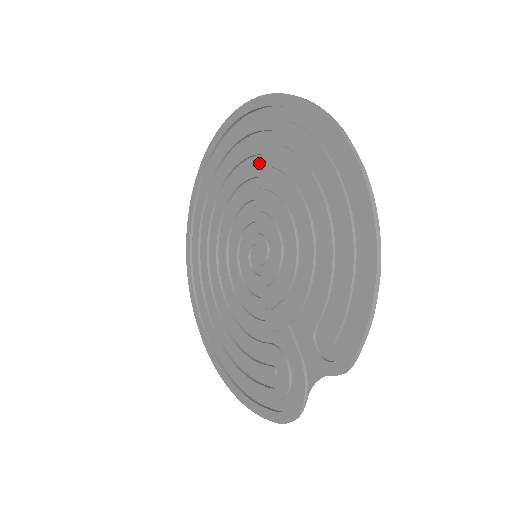
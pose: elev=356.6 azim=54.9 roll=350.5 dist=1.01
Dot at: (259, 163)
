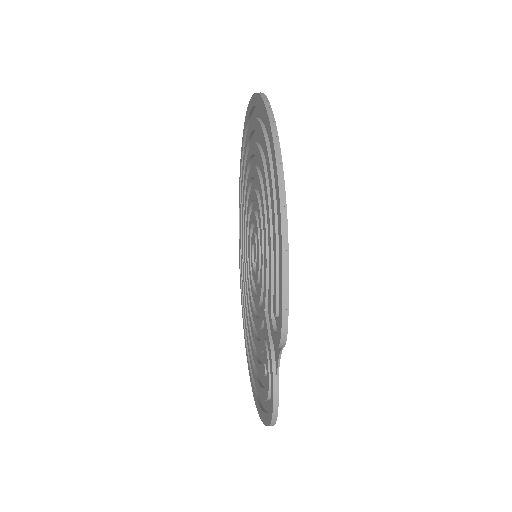
Dot at: occluded
